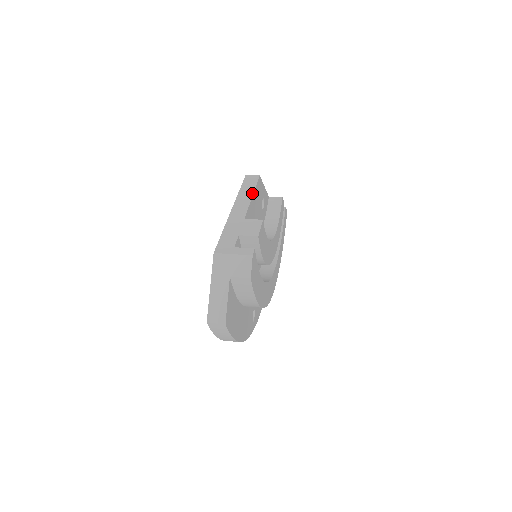
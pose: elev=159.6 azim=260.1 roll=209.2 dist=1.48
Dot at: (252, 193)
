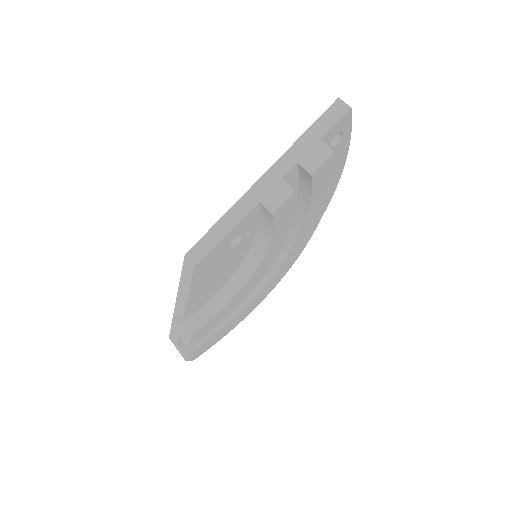
Dot at: (187, 293)
